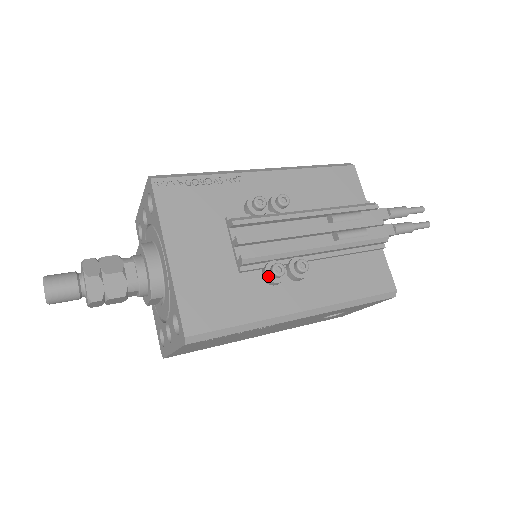
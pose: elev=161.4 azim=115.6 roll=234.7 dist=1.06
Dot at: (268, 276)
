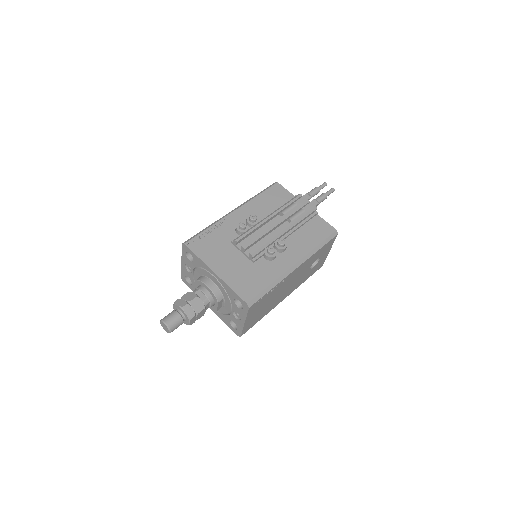
Dot at: (268, 256)
